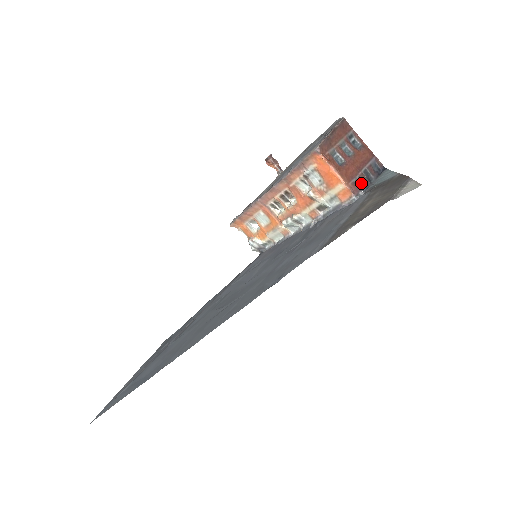
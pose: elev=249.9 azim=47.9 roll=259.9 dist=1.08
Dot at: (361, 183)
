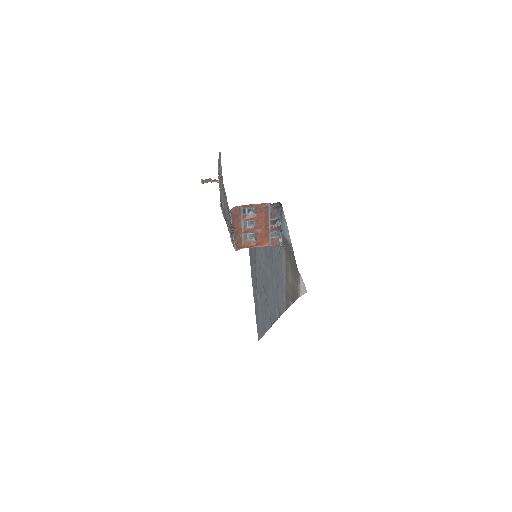
Dot at: (275, 232)
